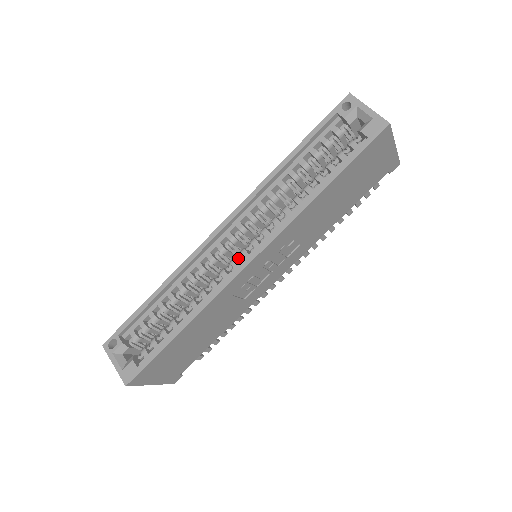
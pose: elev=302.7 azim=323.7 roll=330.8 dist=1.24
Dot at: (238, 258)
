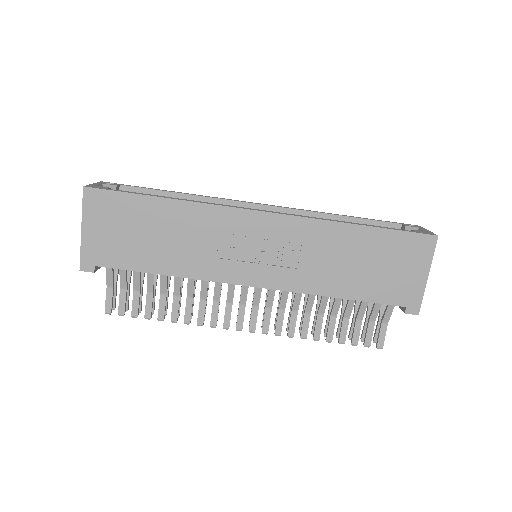
Dot at: occluded
